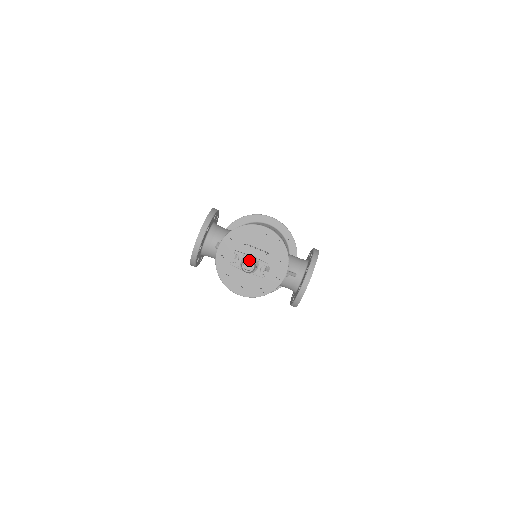
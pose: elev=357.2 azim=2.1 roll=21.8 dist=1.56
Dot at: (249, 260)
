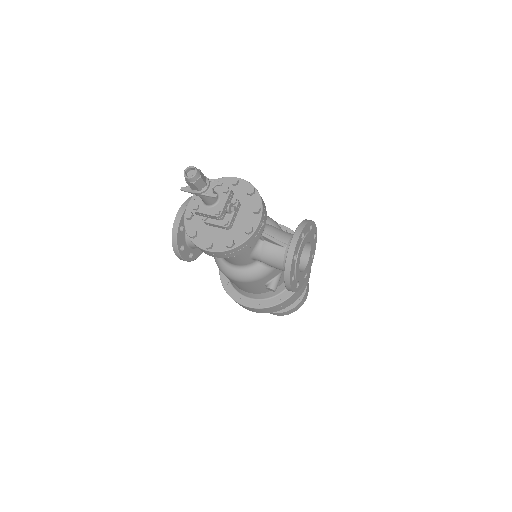
Dot at: (191, 166)
